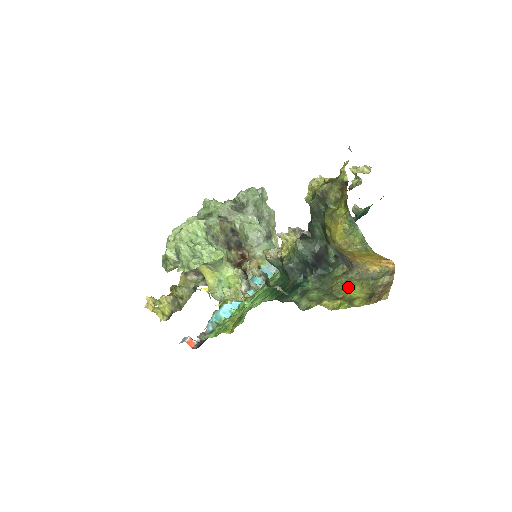
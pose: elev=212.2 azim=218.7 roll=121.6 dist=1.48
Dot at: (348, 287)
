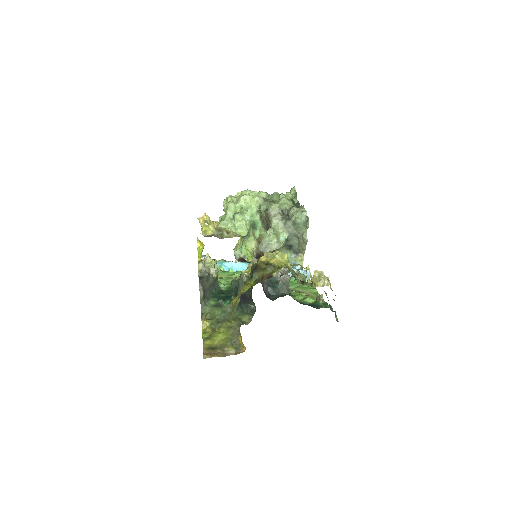
Dot at: (225, 330)
